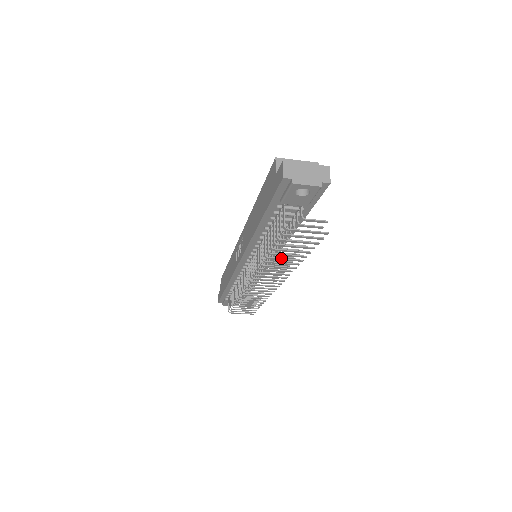
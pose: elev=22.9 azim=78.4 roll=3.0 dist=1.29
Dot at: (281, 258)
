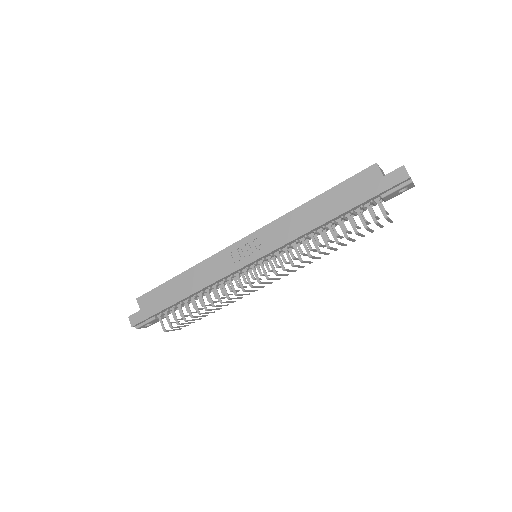
Dot at: (333, 248)
